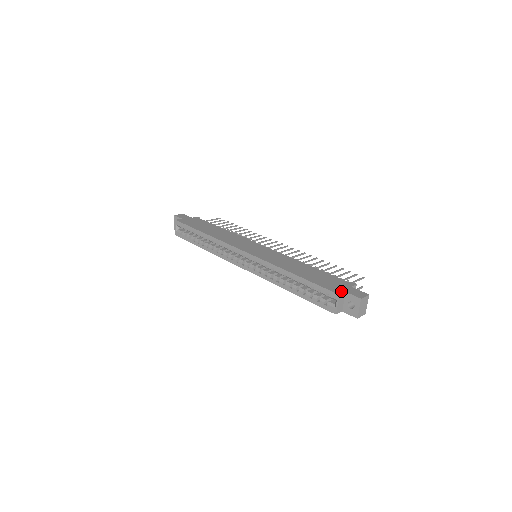
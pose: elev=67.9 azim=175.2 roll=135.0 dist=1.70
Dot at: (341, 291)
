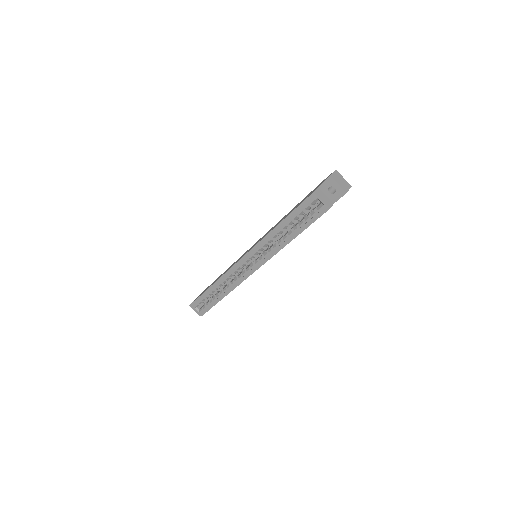
Dot at: (314, 190)
